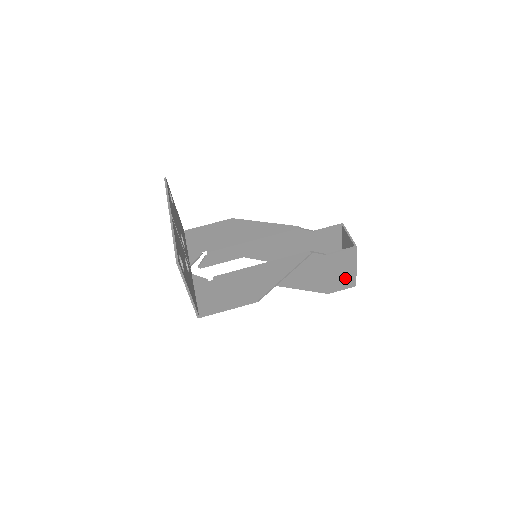
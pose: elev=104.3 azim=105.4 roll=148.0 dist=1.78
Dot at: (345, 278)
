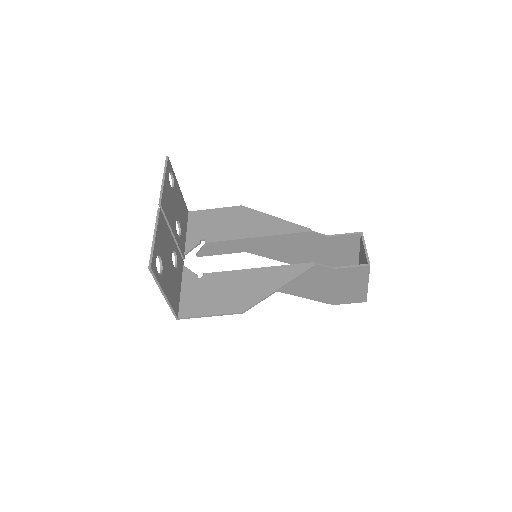
Dot at: (354, 293)
